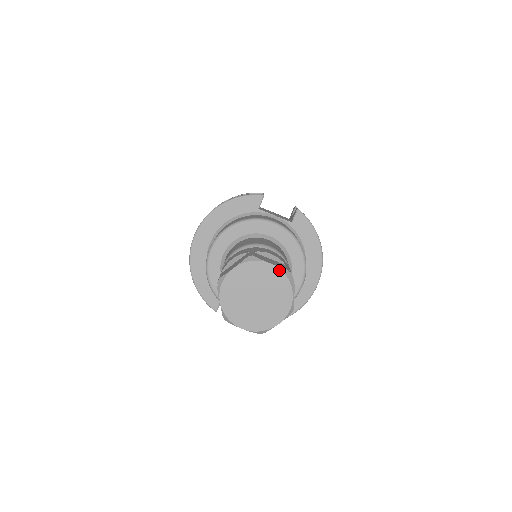
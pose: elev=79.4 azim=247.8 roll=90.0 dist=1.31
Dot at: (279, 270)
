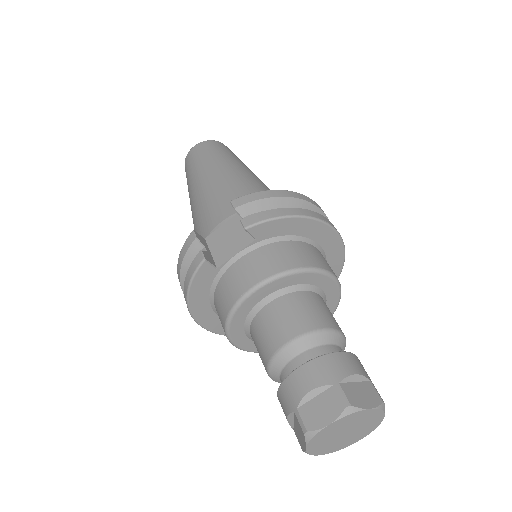
Dot at: (341, 419)
